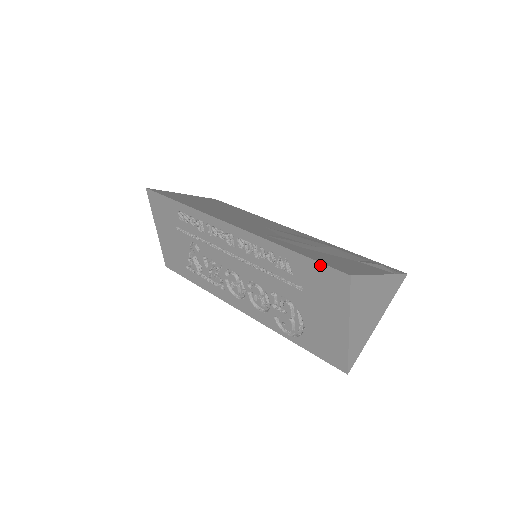
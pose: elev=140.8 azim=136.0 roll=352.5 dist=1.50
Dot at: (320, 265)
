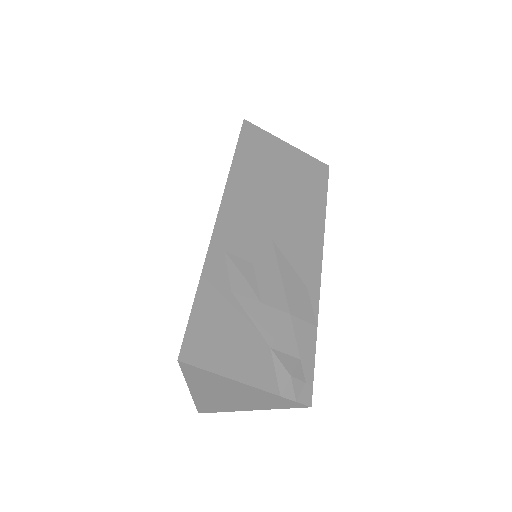
Dot at: (188, 325)
